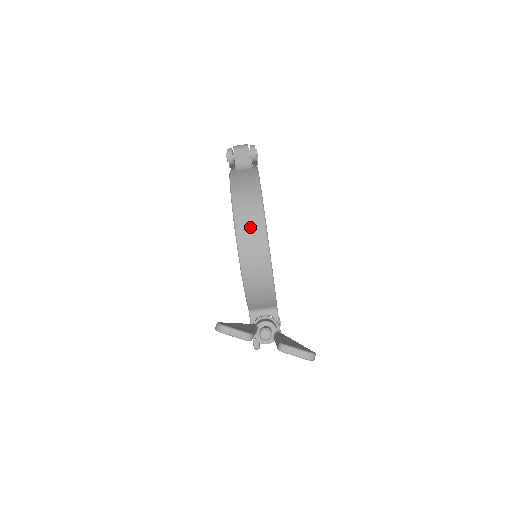
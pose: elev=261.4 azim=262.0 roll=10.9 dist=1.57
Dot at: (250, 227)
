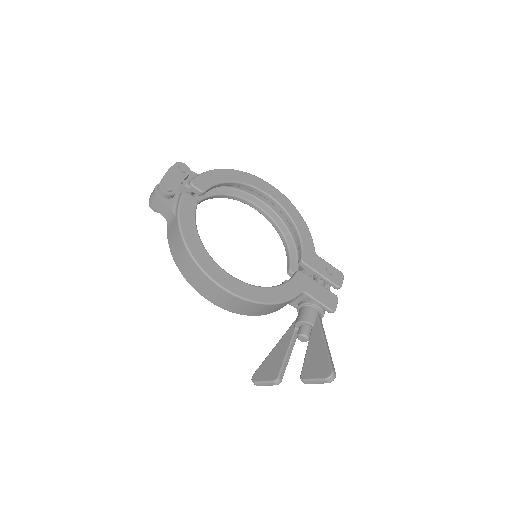
Dot at: (211, 292)
